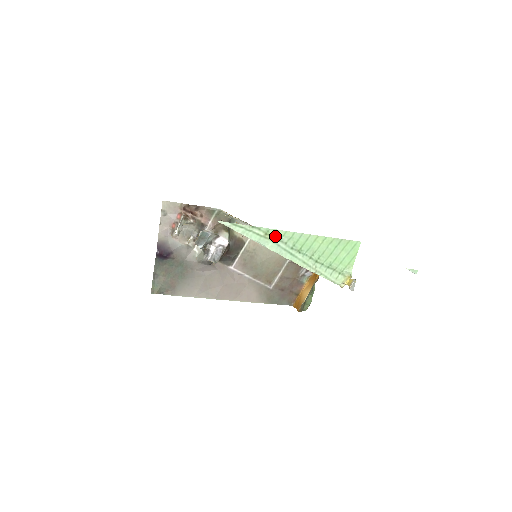
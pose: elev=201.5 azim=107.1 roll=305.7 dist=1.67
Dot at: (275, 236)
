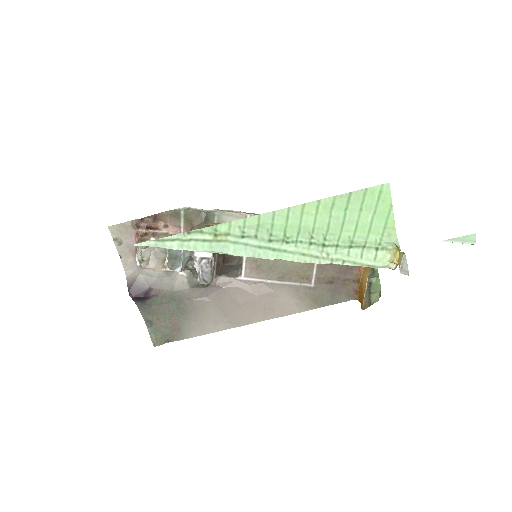
Dot at: (232, 233)
